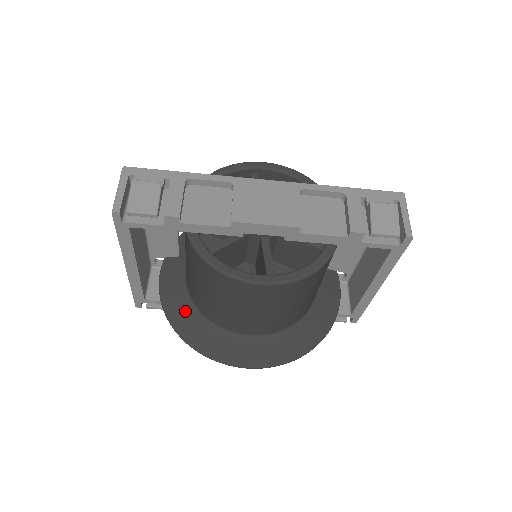
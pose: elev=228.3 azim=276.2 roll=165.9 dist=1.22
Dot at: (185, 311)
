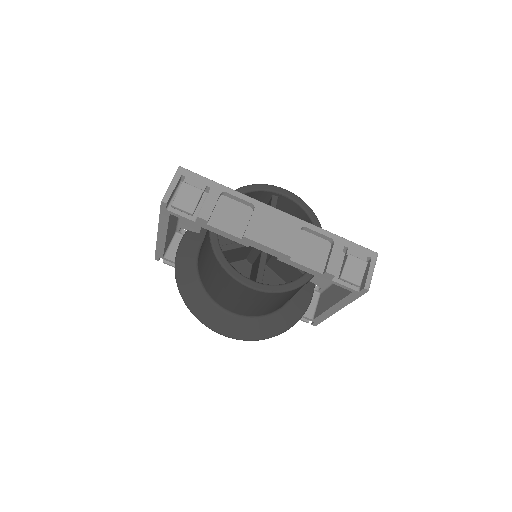
Dot at: (190, 278)
